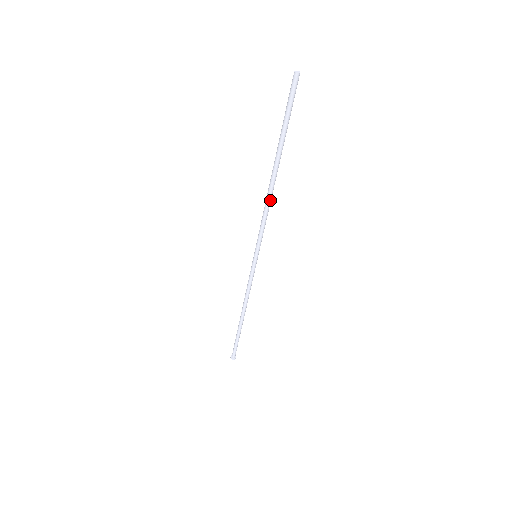
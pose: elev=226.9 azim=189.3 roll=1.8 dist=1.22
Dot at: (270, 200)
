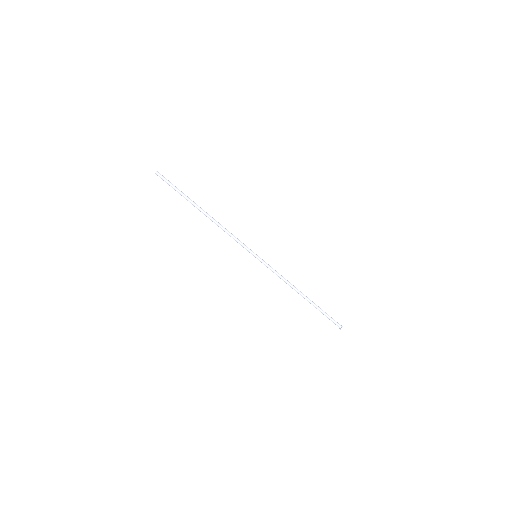
Dot at: (220, 224)
